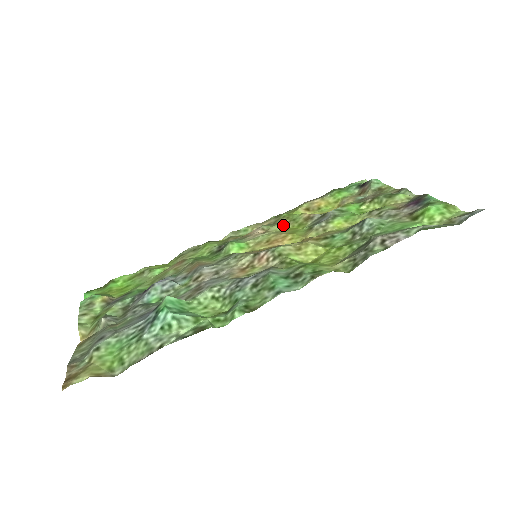
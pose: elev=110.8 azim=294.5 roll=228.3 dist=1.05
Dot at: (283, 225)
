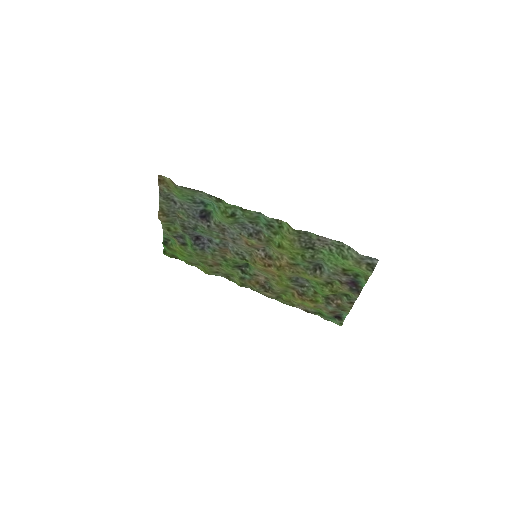
Dot at: (278, 287)
